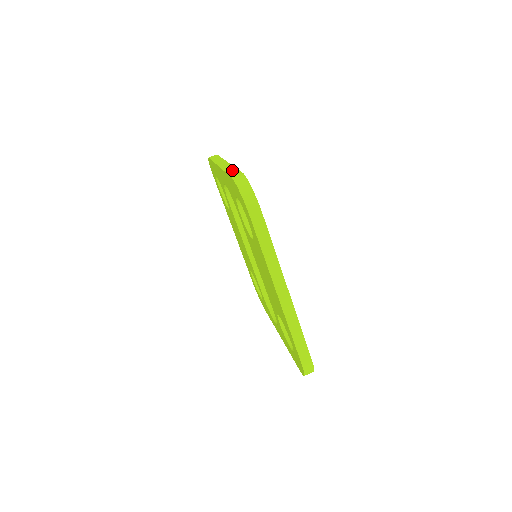
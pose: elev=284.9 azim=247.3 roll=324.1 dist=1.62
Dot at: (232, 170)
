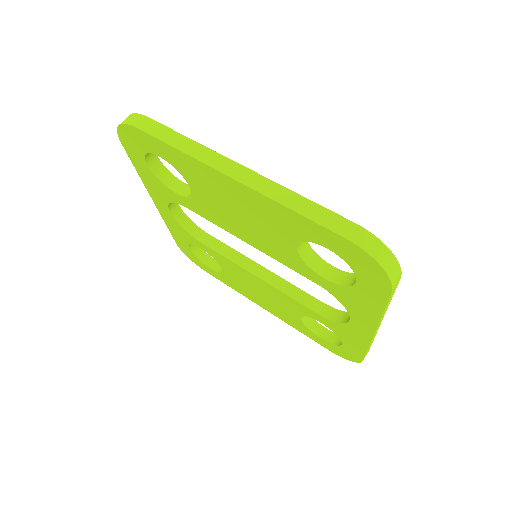
Dot at: occluded
